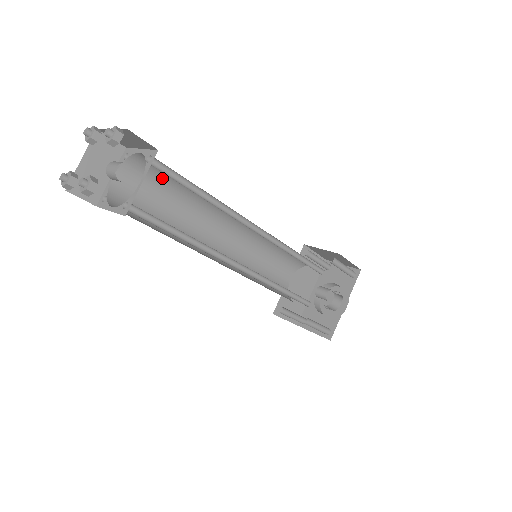
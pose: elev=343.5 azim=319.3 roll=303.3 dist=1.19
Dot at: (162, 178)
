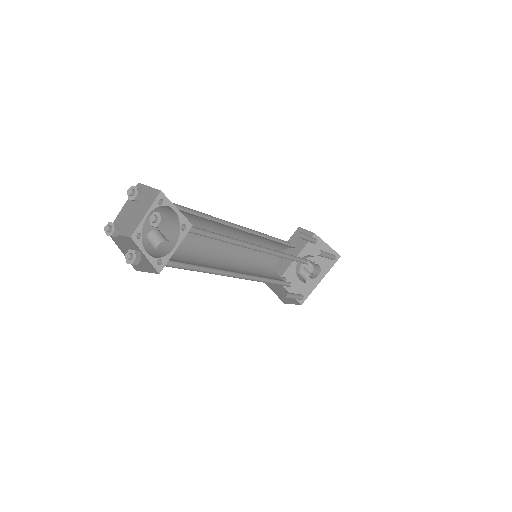
Dot at: (189, 214)
